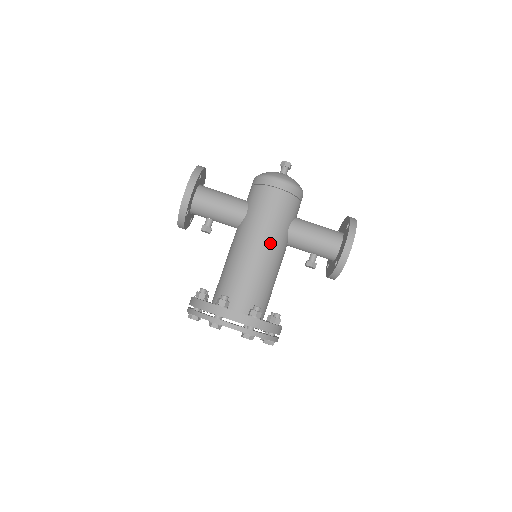
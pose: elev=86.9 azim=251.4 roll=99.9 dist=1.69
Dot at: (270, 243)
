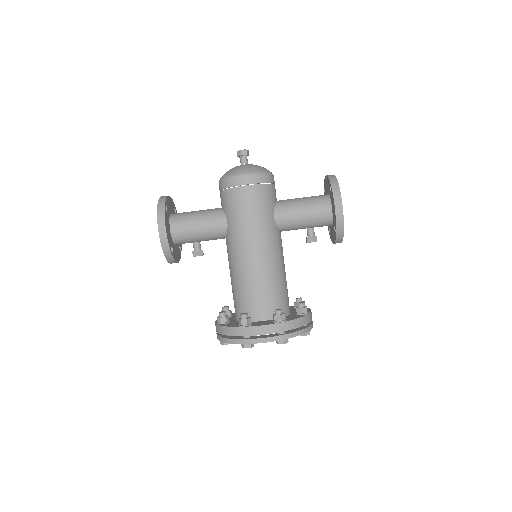
Dot at: (263, 242)
